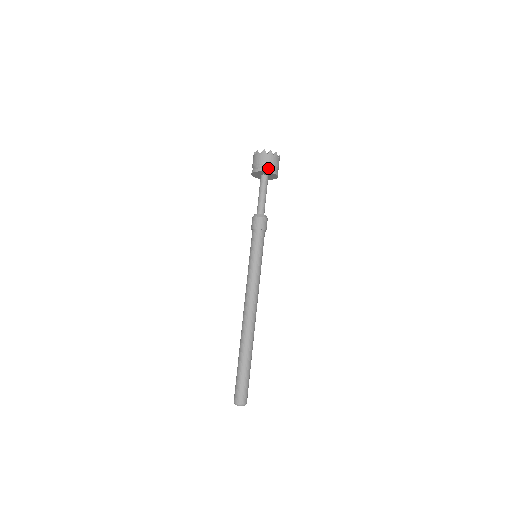
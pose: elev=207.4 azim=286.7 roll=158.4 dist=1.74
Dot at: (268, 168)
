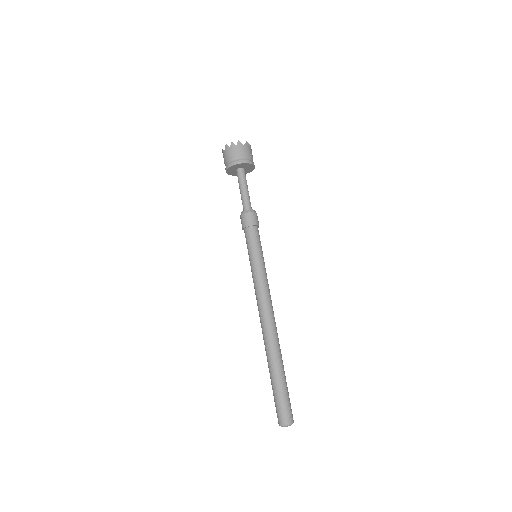
Dot at: (235, 161)
